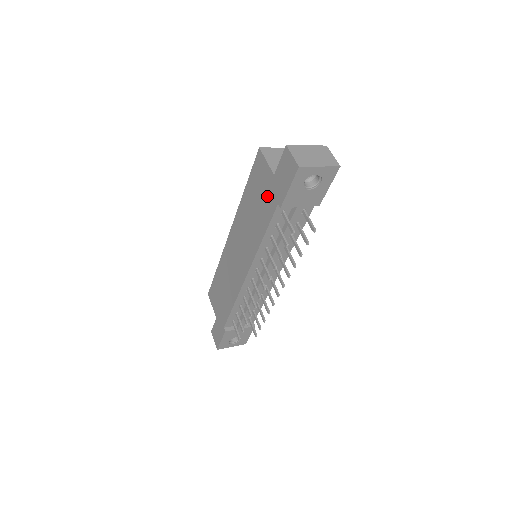
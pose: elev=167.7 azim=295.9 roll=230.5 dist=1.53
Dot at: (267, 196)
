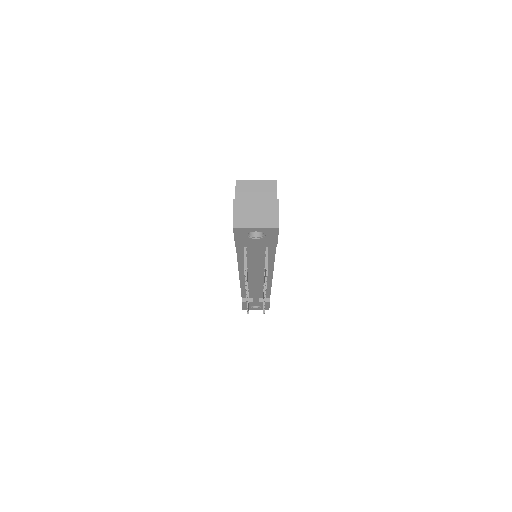
Dot at: occluded
